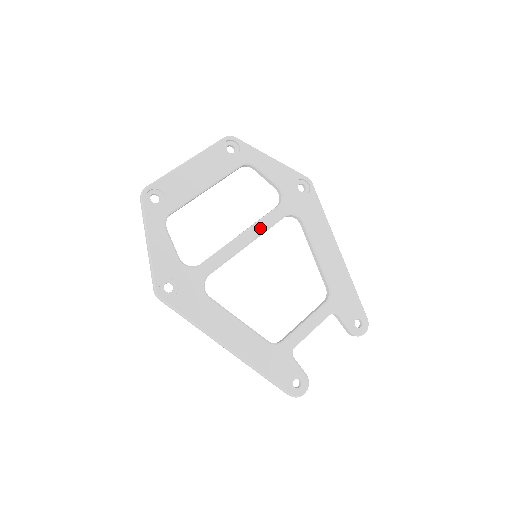
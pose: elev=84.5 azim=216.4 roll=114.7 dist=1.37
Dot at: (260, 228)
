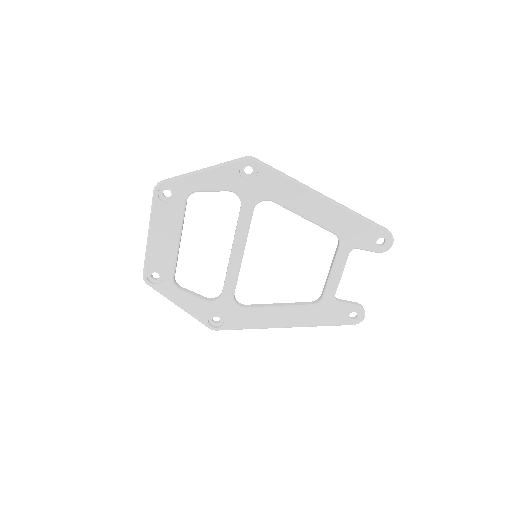
Dot at: (241, 236)
